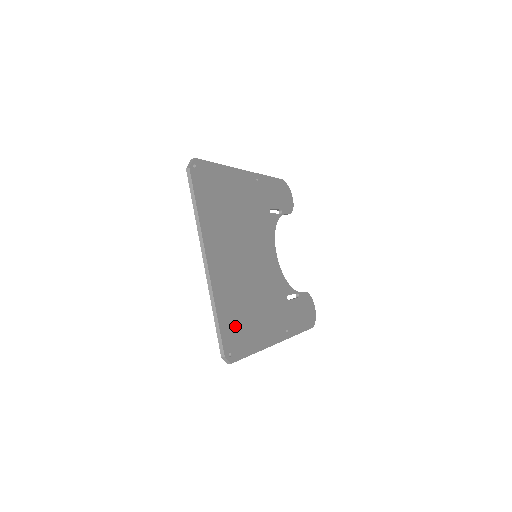
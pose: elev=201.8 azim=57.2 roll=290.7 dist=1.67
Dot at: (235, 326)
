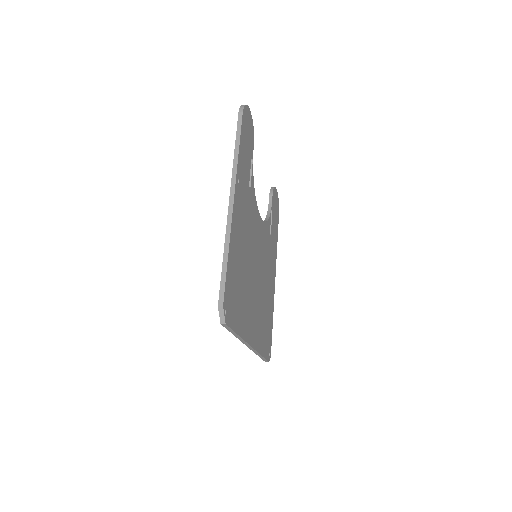
Dot at: (266, 336)
